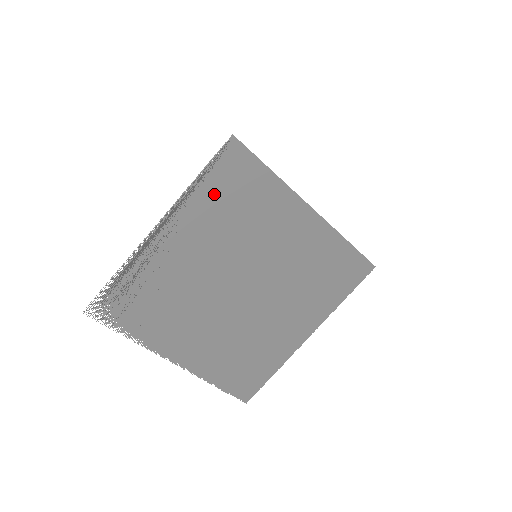
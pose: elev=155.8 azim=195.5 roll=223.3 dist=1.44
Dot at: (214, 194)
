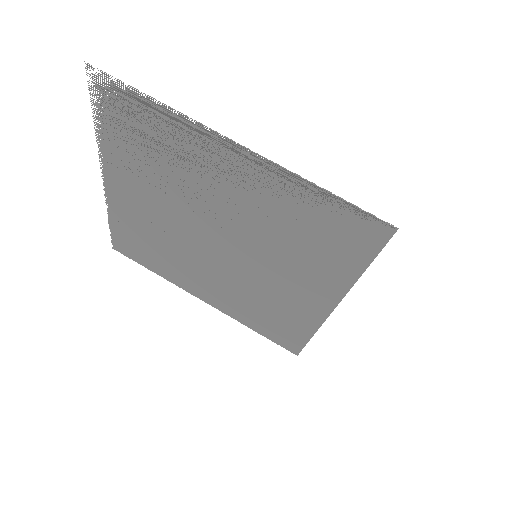
Dot at: (309, 210)
